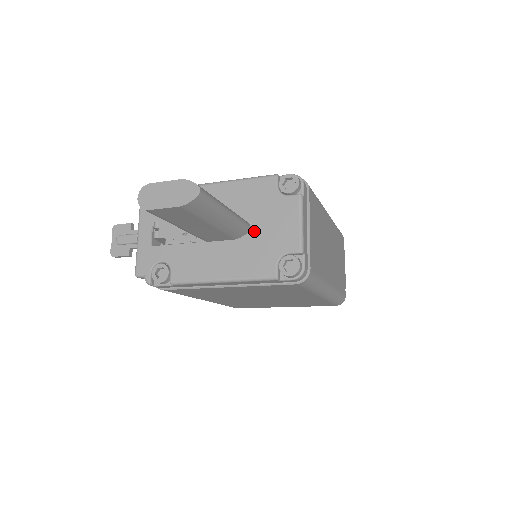
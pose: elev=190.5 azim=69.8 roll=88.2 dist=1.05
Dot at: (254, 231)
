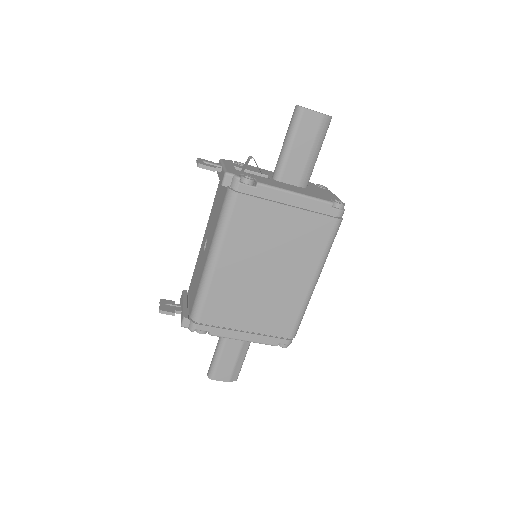
Dot at: (310, 189)
